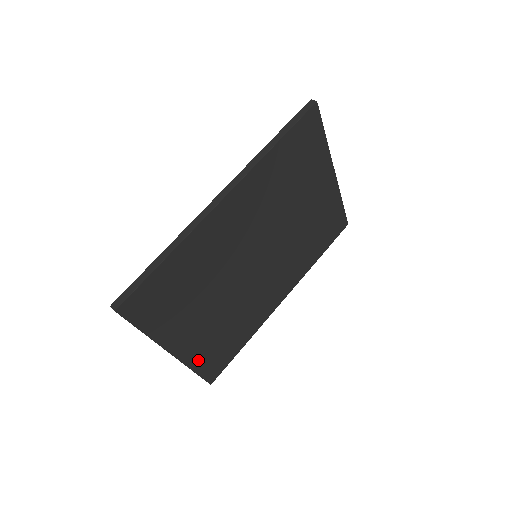
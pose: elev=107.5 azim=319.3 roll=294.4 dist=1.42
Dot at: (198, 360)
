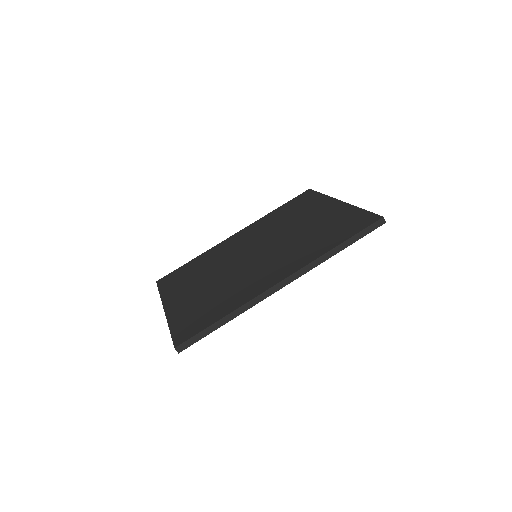
Dot at: occluded
